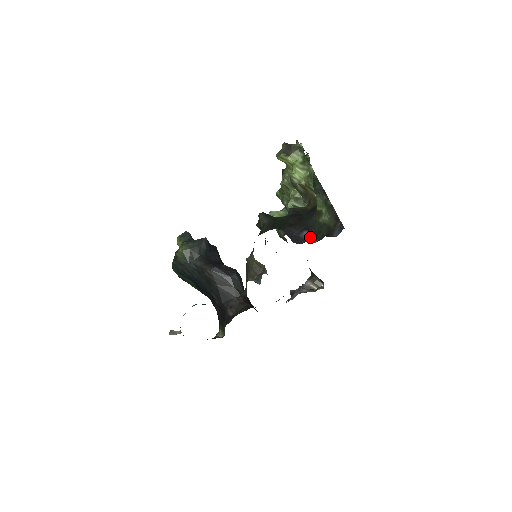
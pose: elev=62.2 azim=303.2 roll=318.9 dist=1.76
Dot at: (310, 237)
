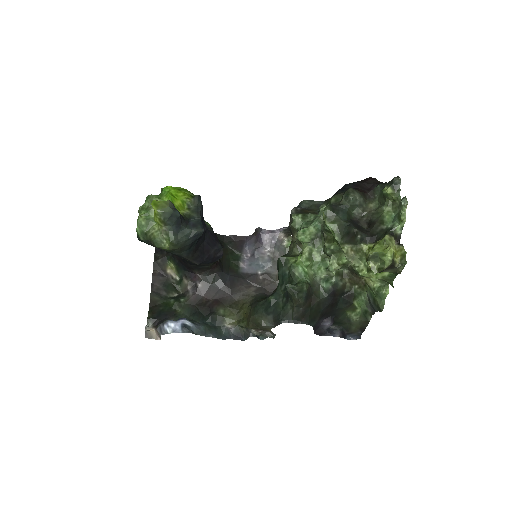
Dot at: occluded
